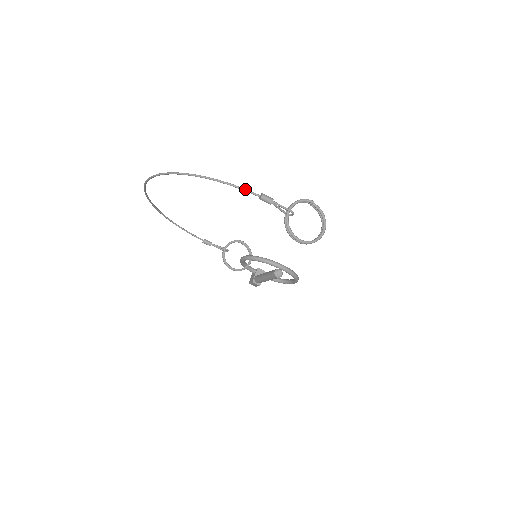
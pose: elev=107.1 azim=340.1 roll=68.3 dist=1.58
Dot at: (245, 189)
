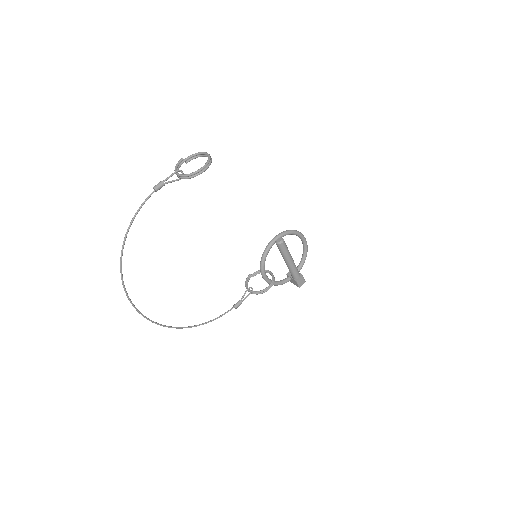
Dot at: (145, 200)
